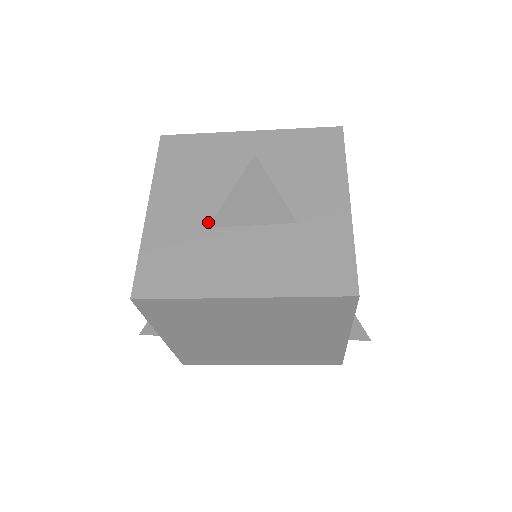
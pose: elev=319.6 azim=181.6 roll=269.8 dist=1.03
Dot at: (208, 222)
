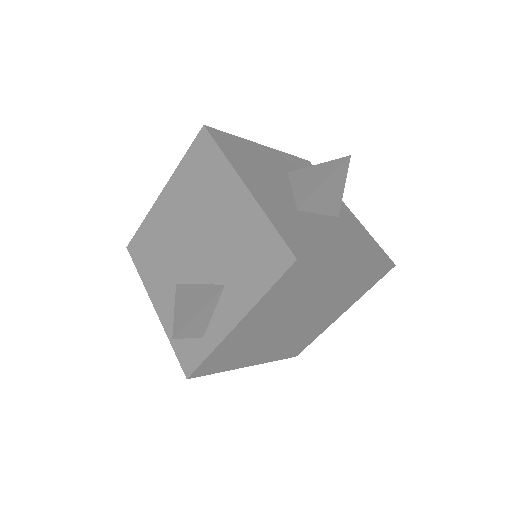
Dot at: (294, 206)
